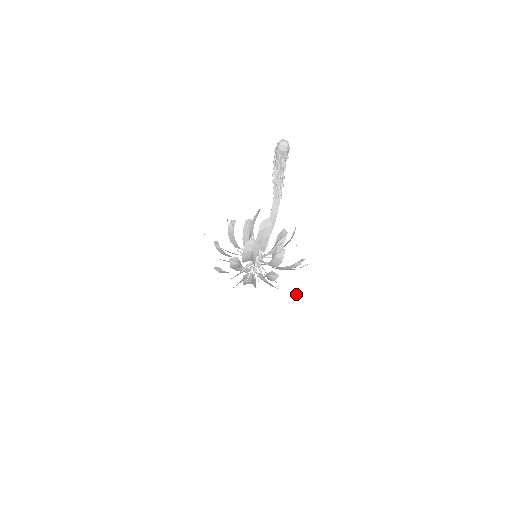
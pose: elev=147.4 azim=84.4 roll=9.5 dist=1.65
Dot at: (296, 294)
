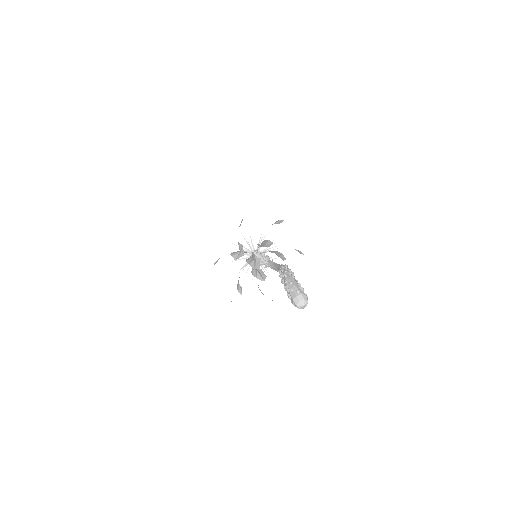
Dot at: occluded
